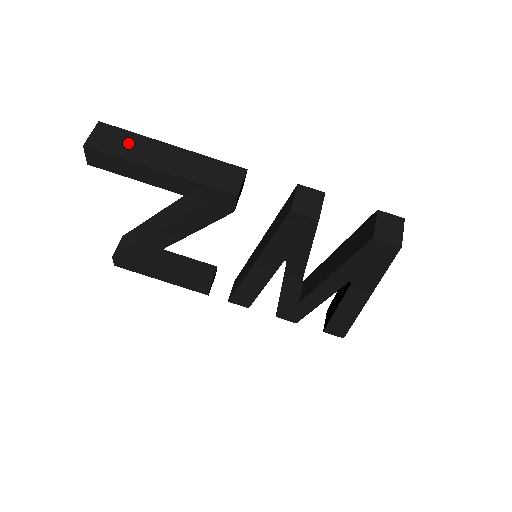
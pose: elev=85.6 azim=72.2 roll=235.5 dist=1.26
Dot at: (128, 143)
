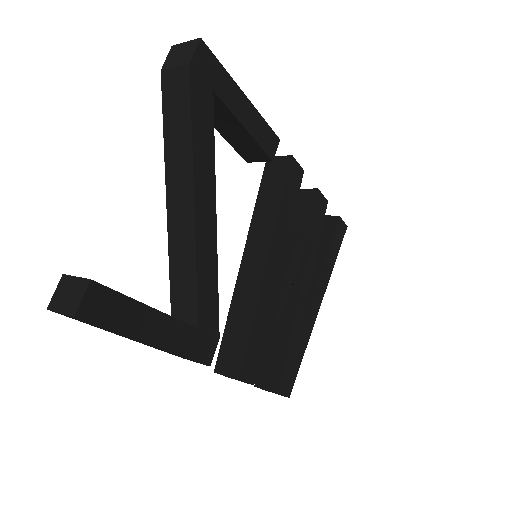
Dot at: occluded
